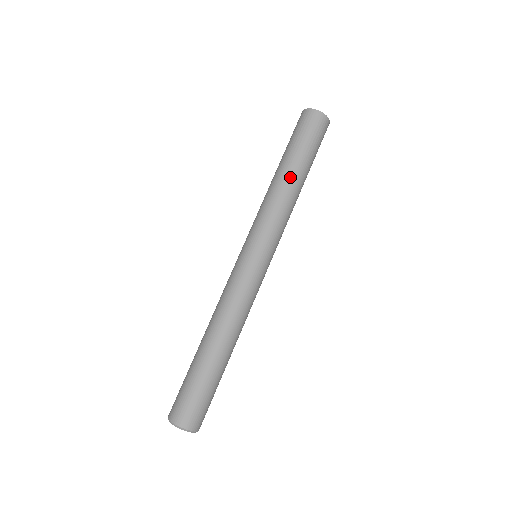
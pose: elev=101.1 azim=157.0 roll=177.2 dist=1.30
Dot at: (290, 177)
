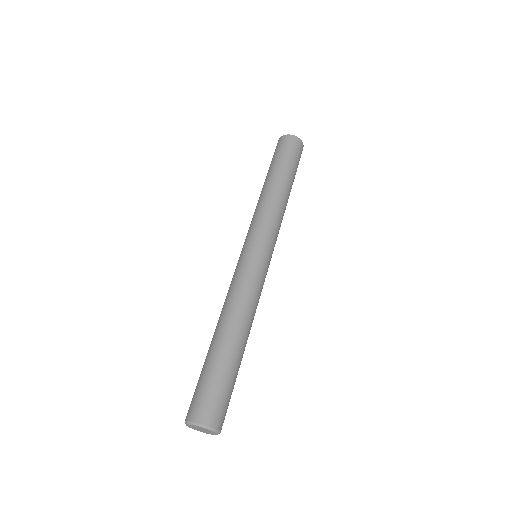
Dot at: (272, 184)
